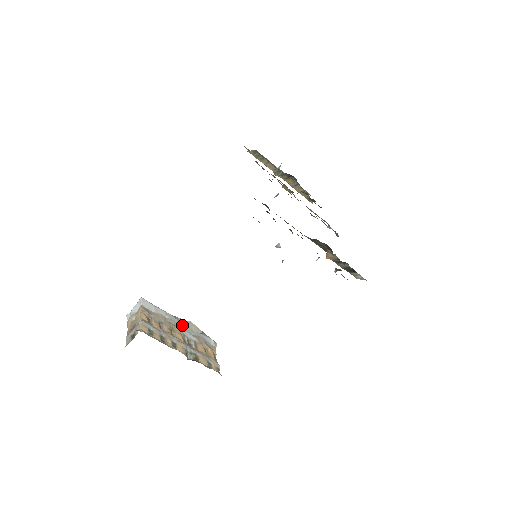
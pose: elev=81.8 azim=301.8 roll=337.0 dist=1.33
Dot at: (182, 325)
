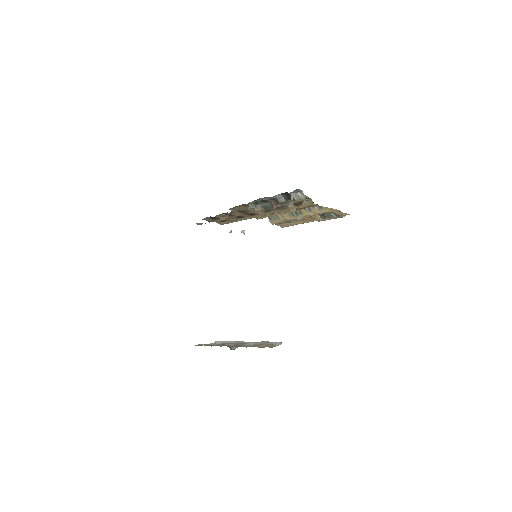
Dot at: occluded
